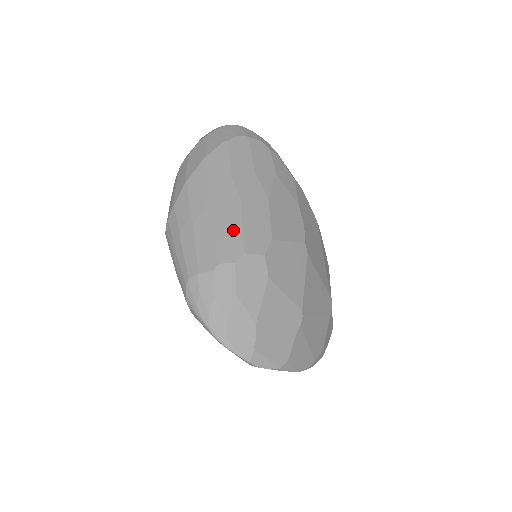
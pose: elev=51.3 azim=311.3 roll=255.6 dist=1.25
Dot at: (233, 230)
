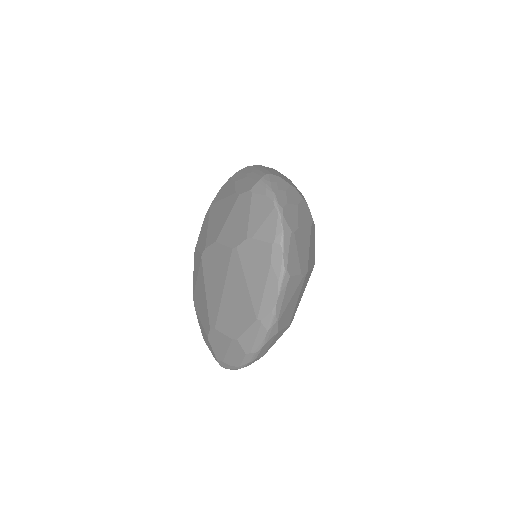
Dot at: occluded
